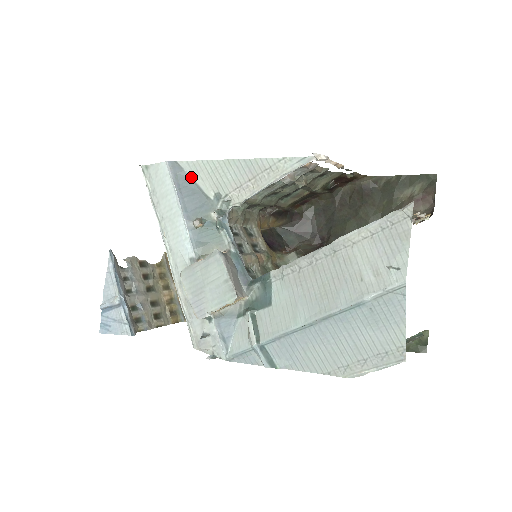
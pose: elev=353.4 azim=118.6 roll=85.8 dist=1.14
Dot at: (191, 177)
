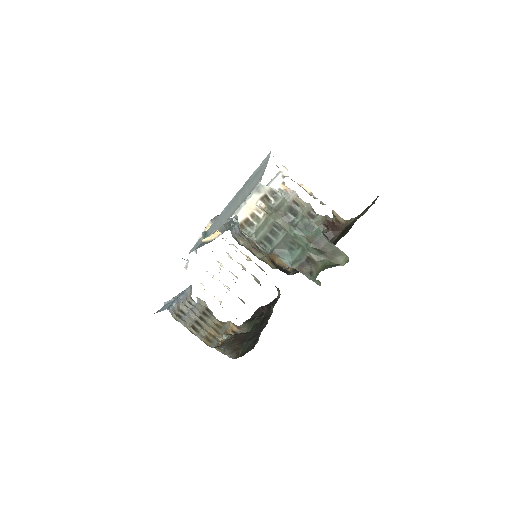
Dot at: occluded
